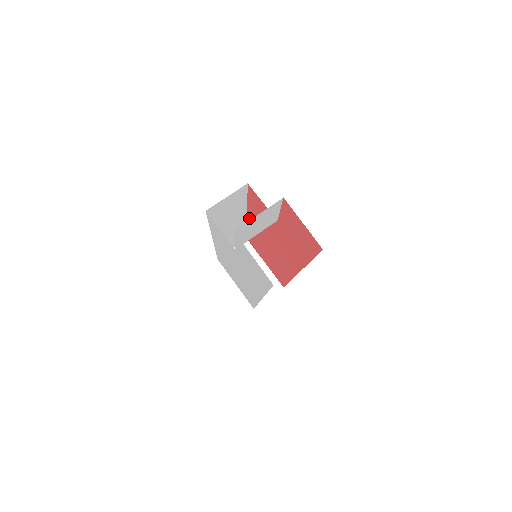
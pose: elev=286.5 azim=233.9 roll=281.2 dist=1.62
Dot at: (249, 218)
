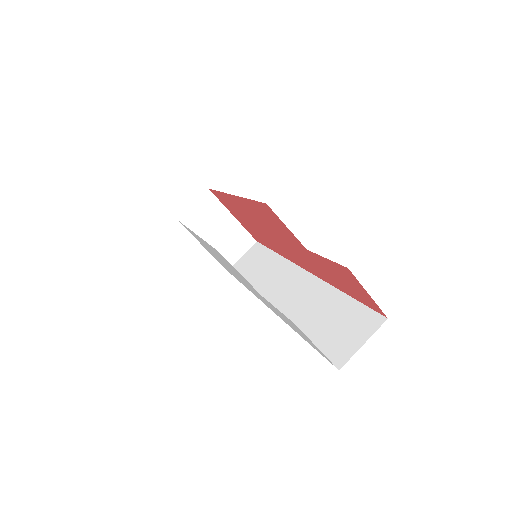
Dot at: (234, 198)
